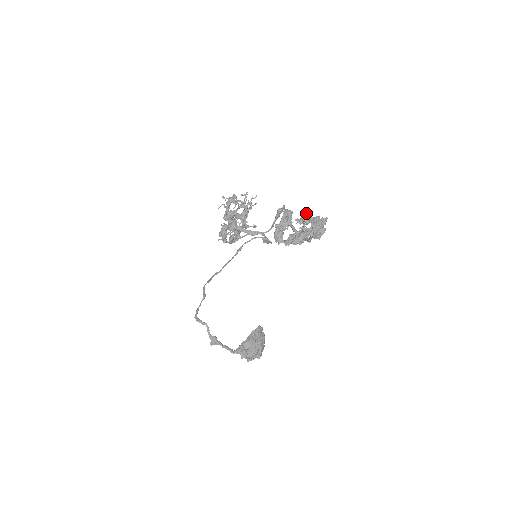
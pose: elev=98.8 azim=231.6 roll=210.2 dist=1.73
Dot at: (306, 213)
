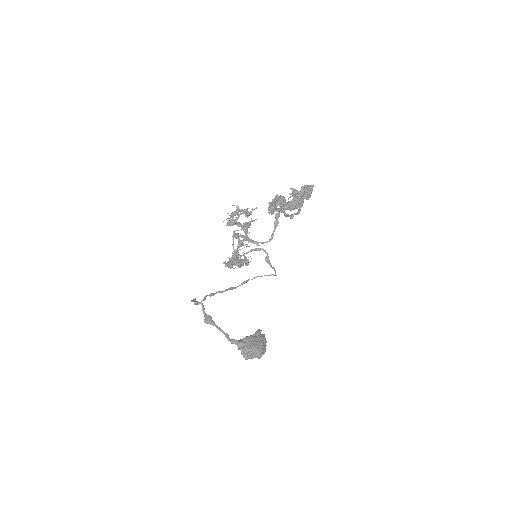
Dot at: occluded
